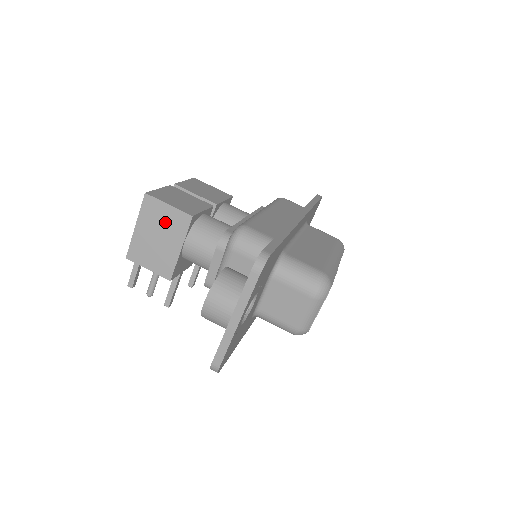
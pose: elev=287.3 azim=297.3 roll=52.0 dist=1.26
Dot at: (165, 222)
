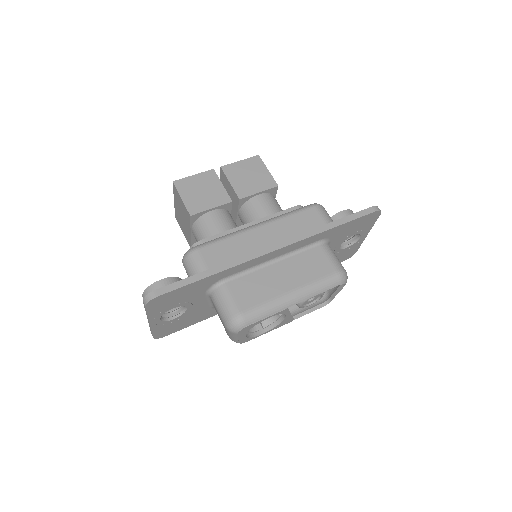
Dot at: (182, 209)
